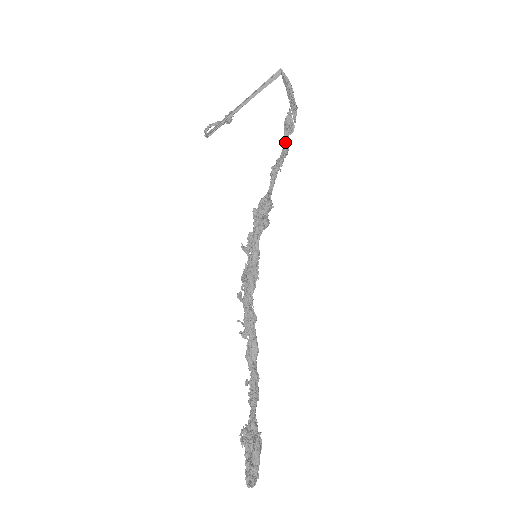
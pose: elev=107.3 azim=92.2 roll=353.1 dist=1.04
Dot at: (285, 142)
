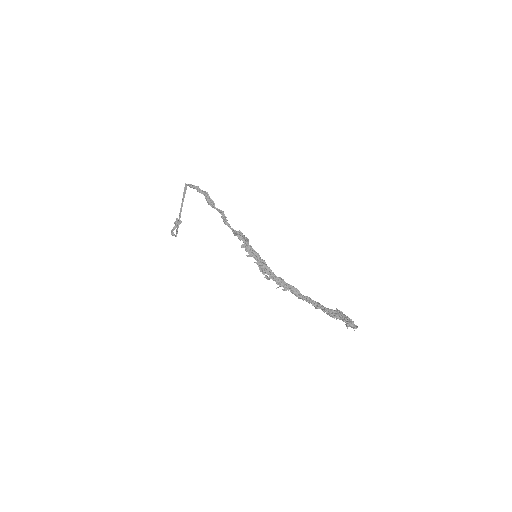
Dot at: occluded
